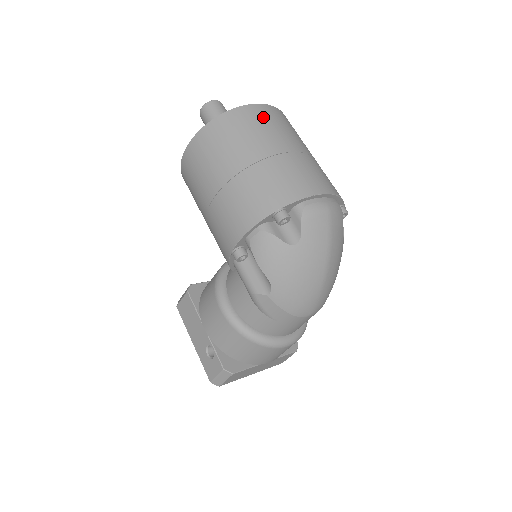
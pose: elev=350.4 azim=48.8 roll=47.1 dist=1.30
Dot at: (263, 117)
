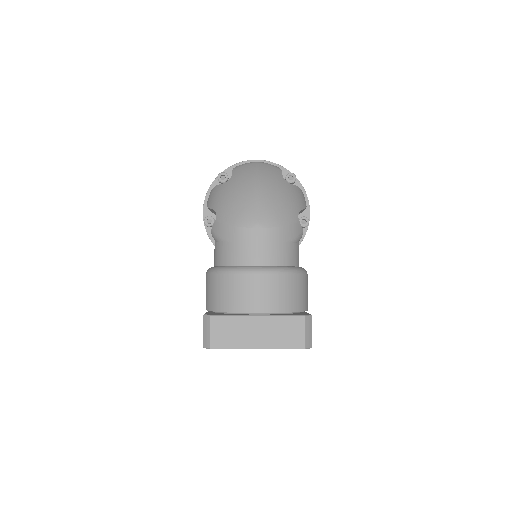
Dot at: occluded
